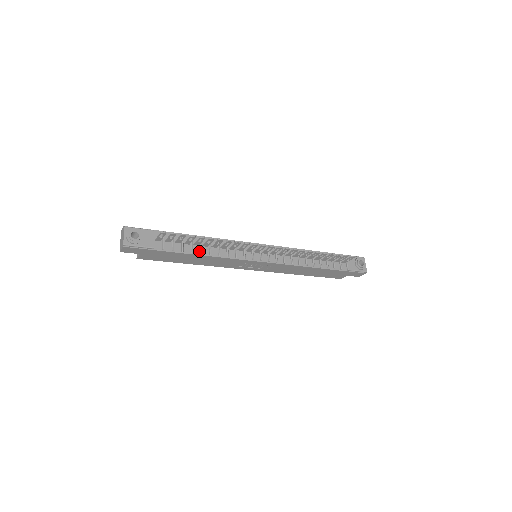
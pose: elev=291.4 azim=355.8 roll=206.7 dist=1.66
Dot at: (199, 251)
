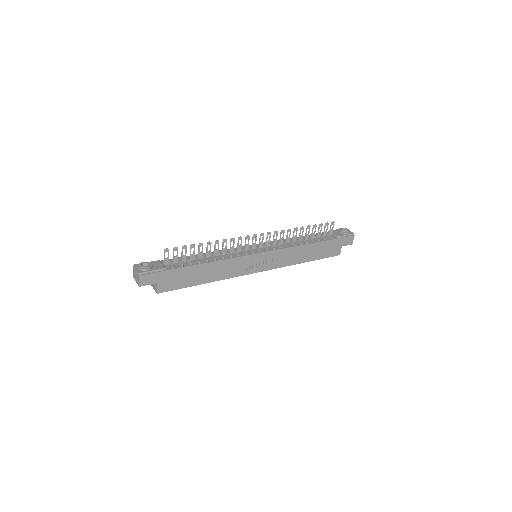
Dot at: (205, 261)
